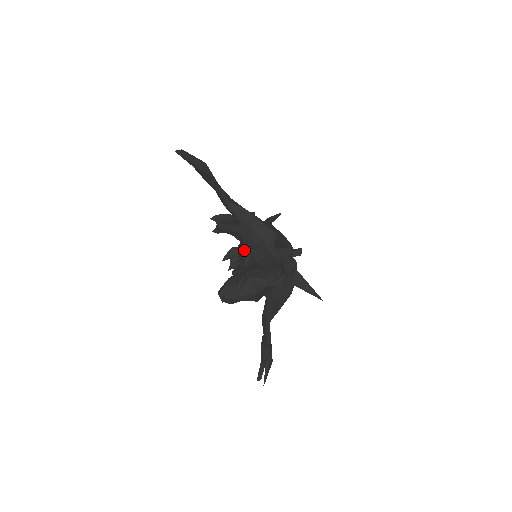
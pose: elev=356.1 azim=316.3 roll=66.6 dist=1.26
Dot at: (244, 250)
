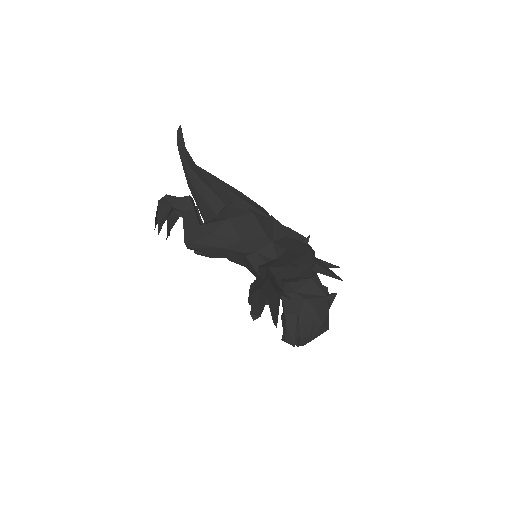
Dot at: occluded
